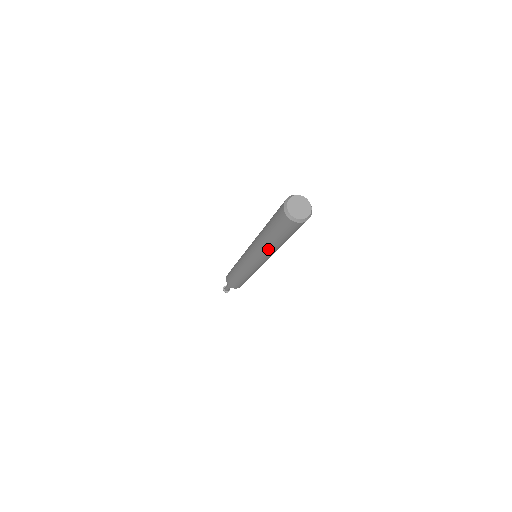
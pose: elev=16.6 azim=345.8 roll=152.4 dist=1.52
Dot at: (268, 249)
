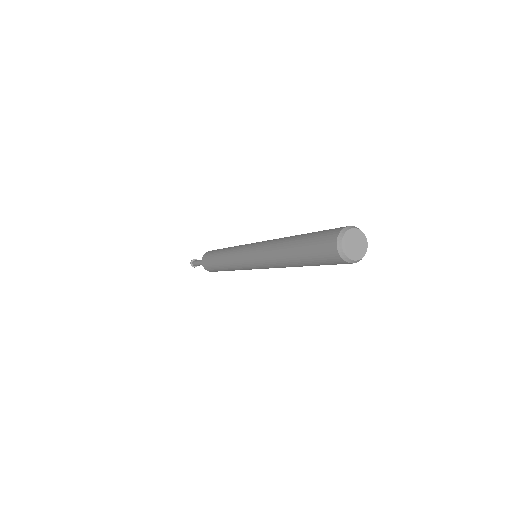
Dot at: occluded
